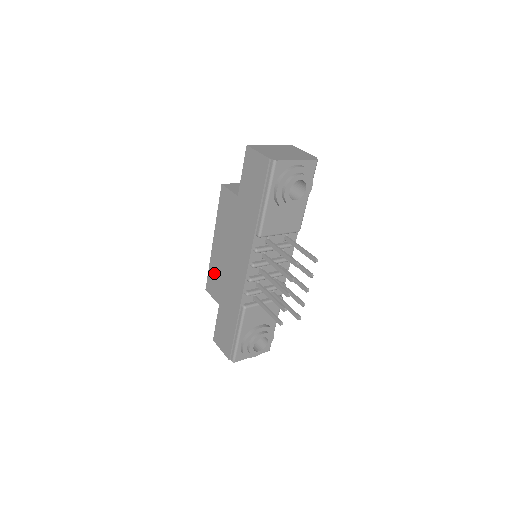
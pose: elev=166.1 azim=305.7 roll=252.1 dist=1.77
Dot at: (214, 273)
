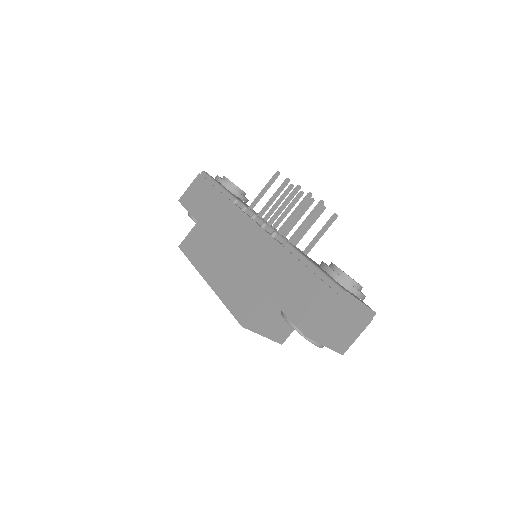
Dot at: (233, 293)
